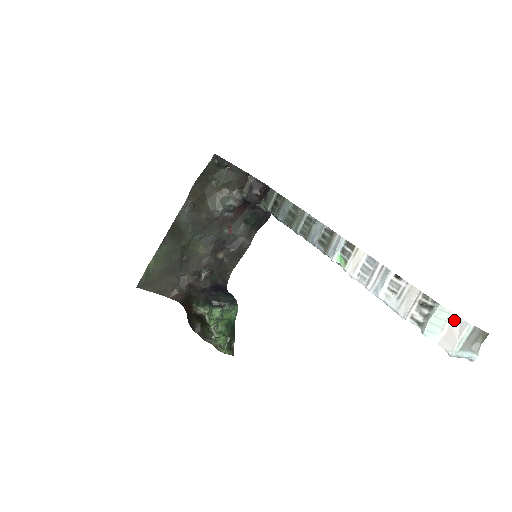
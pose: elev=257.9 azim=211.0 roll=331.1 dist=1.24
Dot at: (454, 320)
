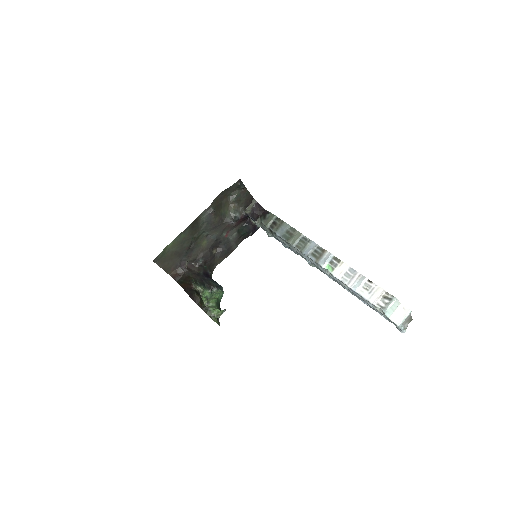
Dot at: (401, 308)
